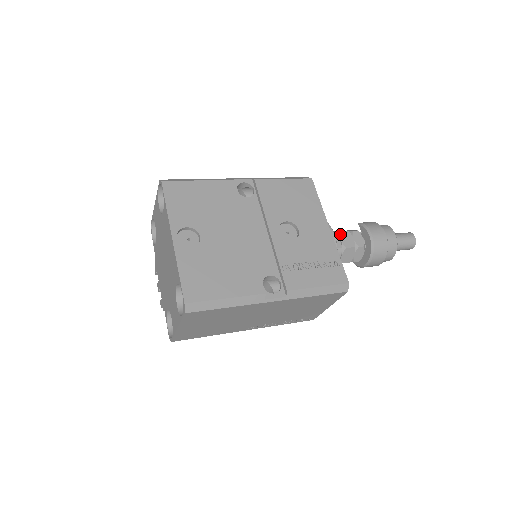
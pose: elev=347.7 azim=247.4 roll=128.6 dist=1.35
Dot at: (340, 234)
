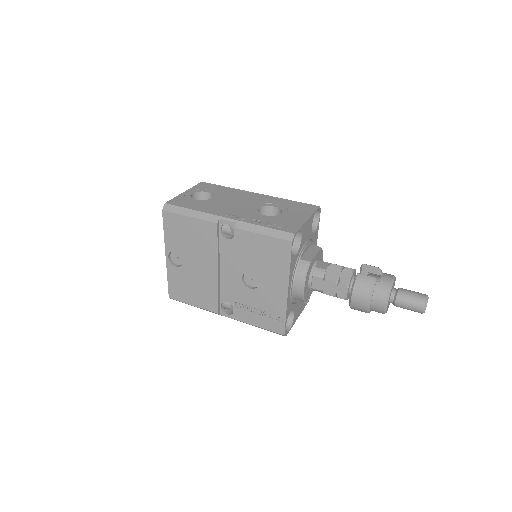
Dot at: (324, 280)
